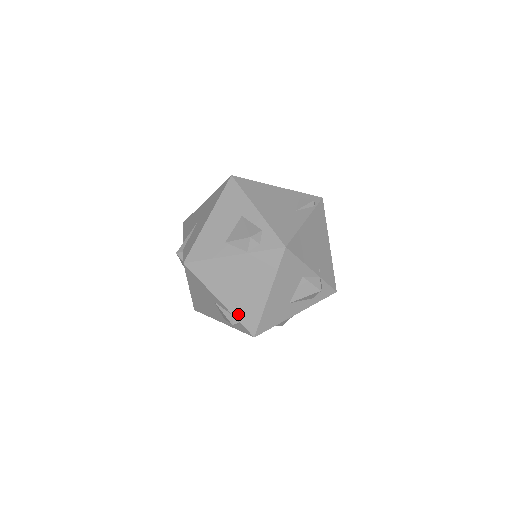
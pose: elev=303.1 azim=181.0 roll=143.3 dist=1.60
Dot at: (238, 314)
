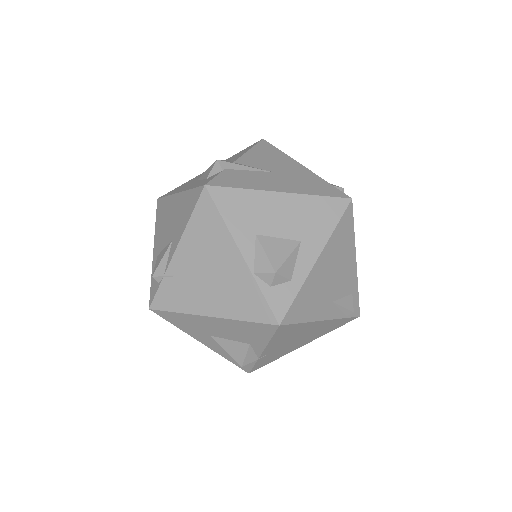
Dot at: (169, 280)
